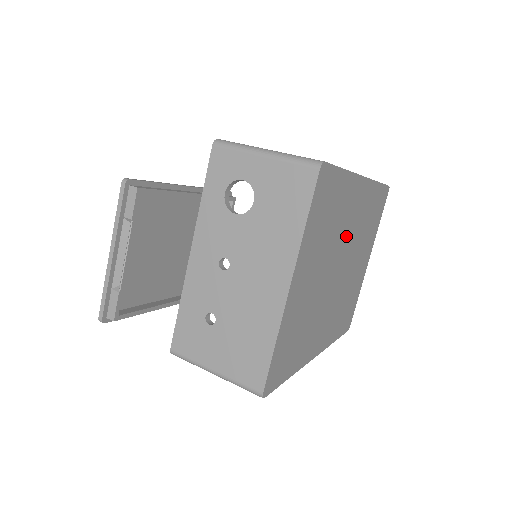
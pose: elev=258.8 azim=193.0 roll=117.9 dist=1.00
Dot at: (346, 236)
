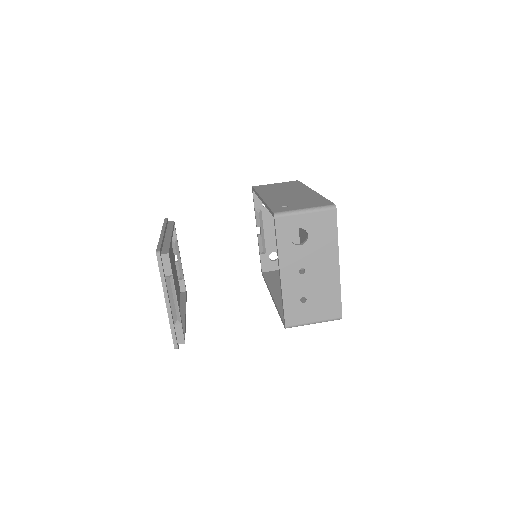
Dot at: occluded
